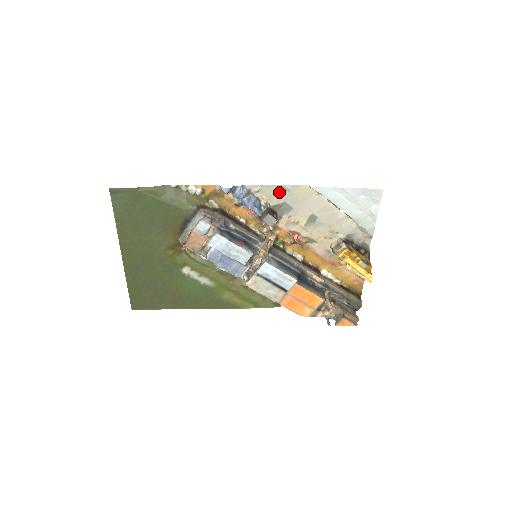
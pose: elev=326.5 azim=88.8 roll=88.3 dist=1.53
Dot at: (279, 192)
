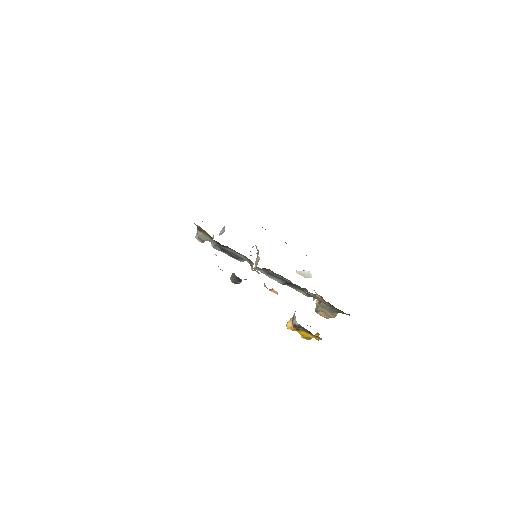
Dot at: occluded
